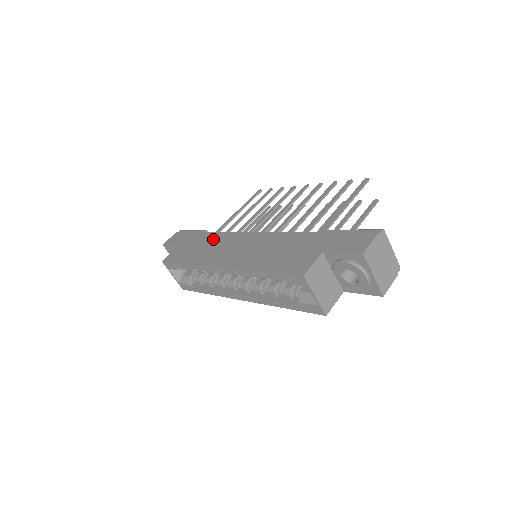
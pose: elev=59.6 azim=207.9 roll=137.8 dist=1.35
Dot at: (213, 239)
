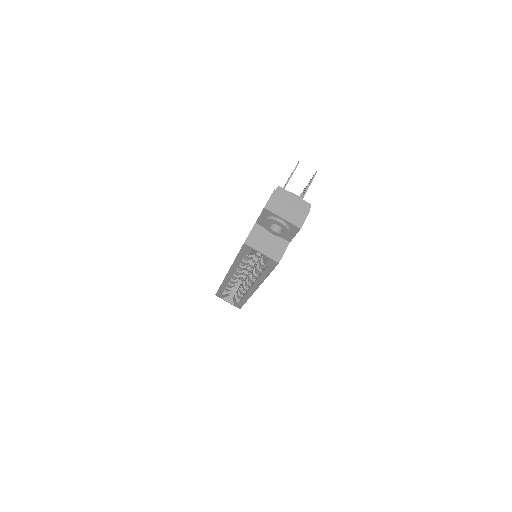
Dot at: occluded
